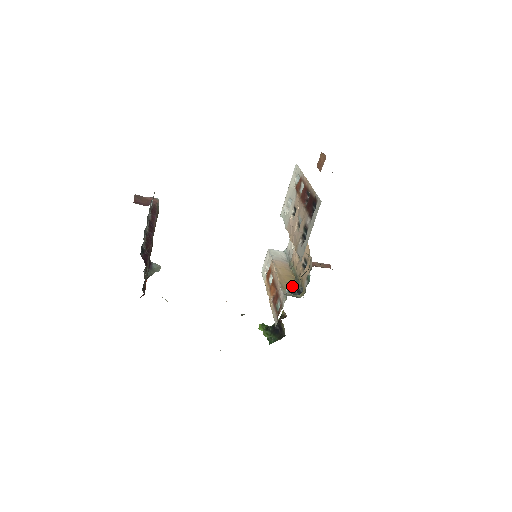
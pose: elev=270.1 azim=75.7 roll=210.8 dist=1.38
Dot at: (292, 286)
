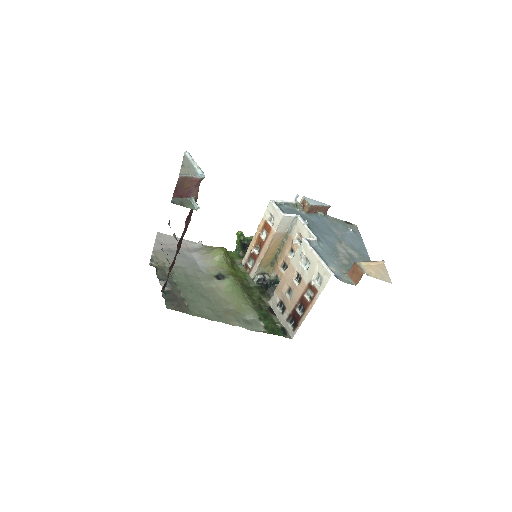
Dot at: (269, 261)
